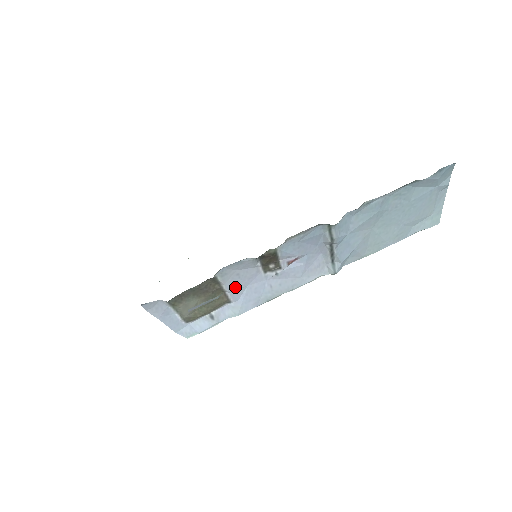
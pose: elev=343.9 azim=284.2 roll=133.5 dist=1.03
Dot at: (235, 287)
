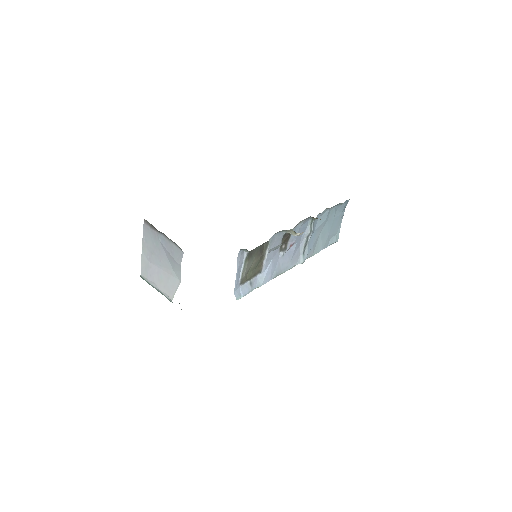
Dot at: (269, 257)
